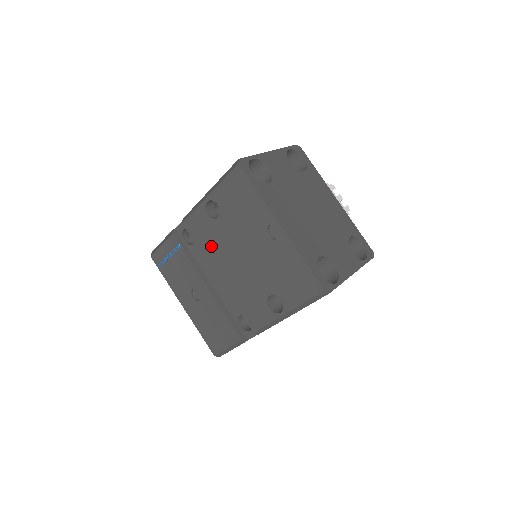
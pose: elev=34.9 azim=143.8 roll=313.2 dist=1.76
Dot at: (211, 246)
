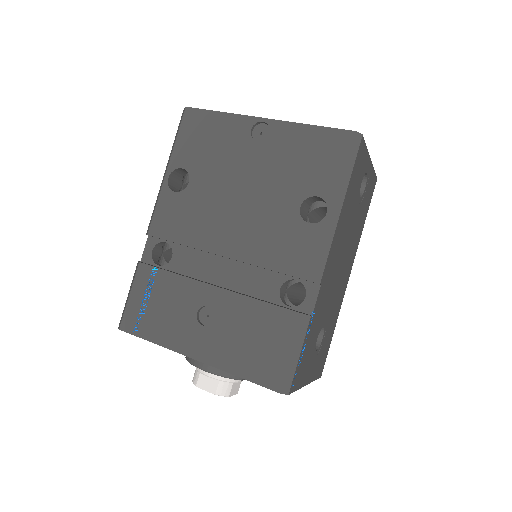
Dot at: (196, 224)
